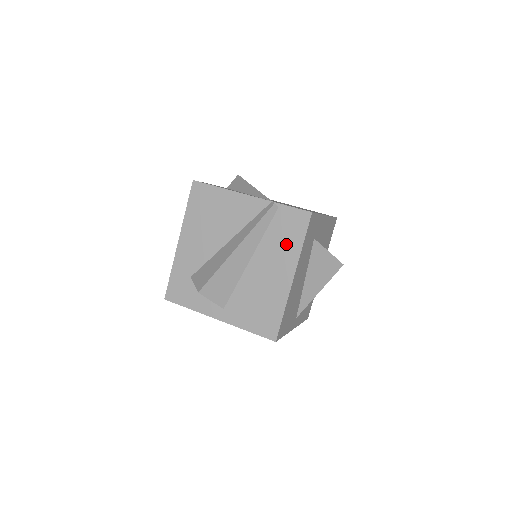
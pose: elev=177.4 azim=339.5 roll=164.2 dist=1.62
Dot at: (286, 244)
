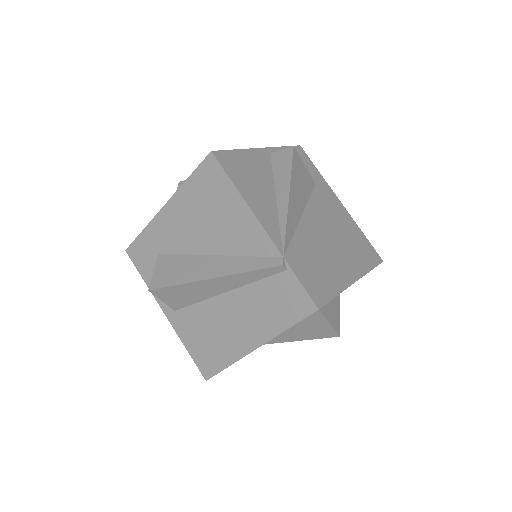
Dot at: (269, 313)
